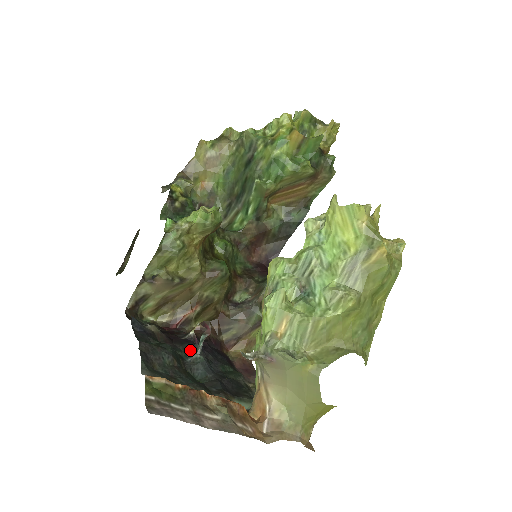
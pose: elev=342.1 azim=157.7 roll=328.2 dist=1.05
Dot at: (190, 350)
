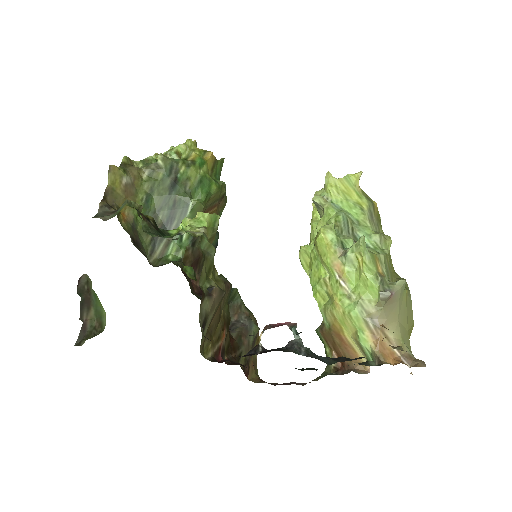
Dot at: (292, 348)
